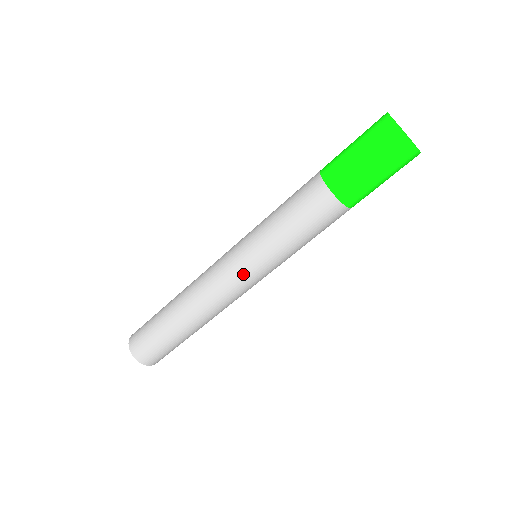
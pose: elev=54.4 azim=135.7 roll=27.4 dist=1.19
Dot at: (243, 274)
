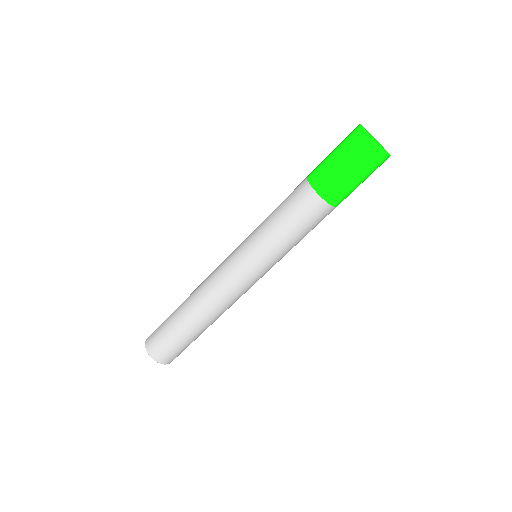
Dot at: (236, 261)
